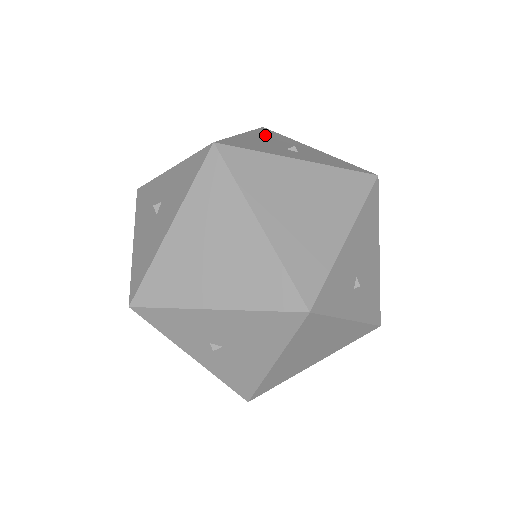
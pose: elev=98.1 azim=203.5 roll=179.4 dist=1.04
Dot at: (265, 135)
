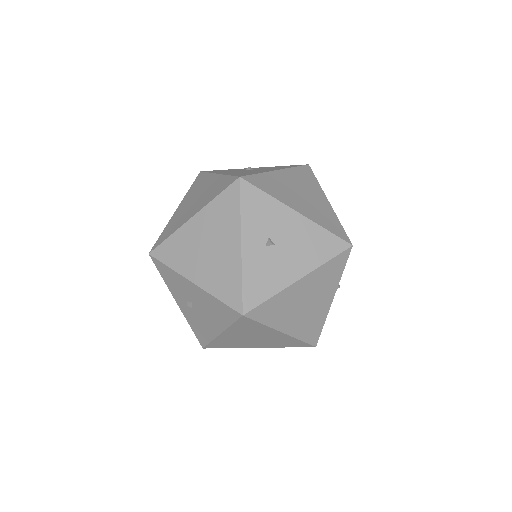
Dot at: occluded
